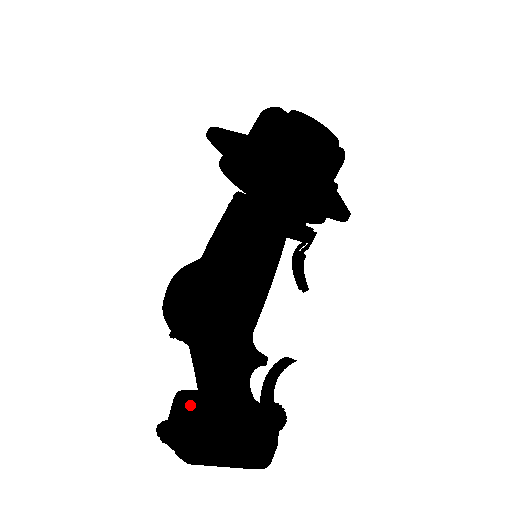
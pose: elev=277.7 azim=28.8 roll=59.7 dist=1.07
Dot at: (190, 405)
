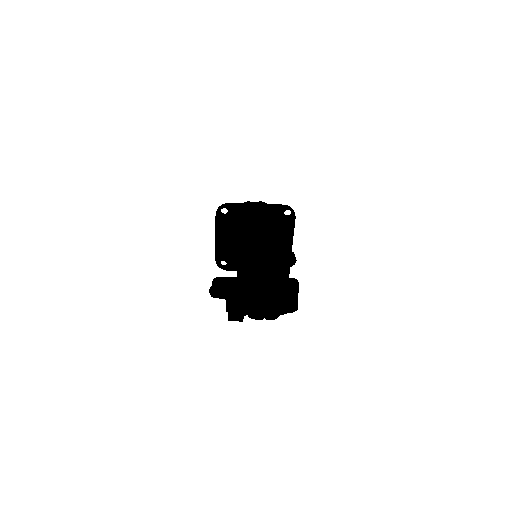
Dot at: occluded
